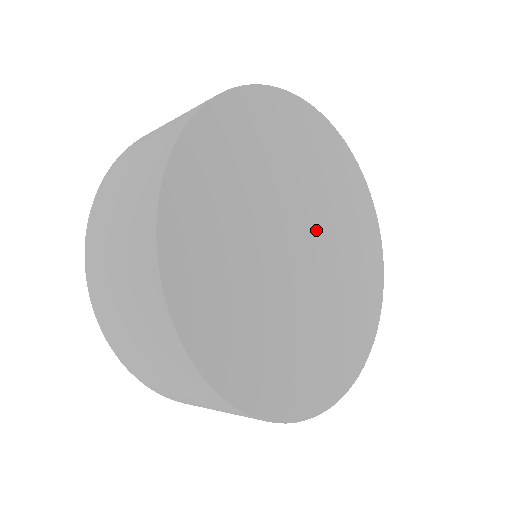
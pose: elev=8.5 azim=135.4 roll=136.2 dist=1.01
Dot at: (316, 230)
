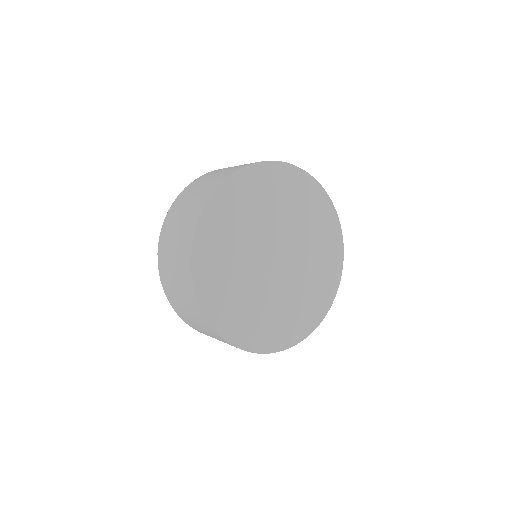
Dot at: (283, 238)
